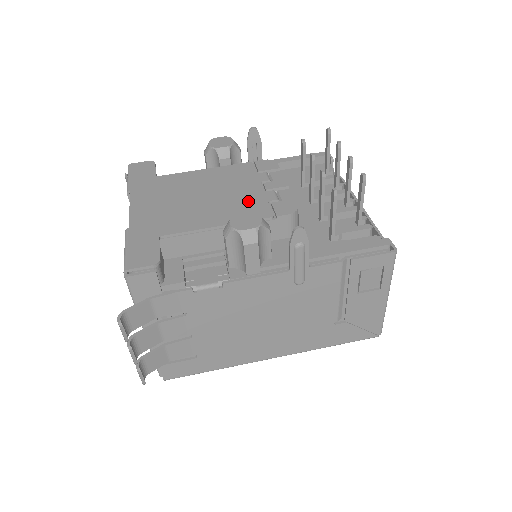
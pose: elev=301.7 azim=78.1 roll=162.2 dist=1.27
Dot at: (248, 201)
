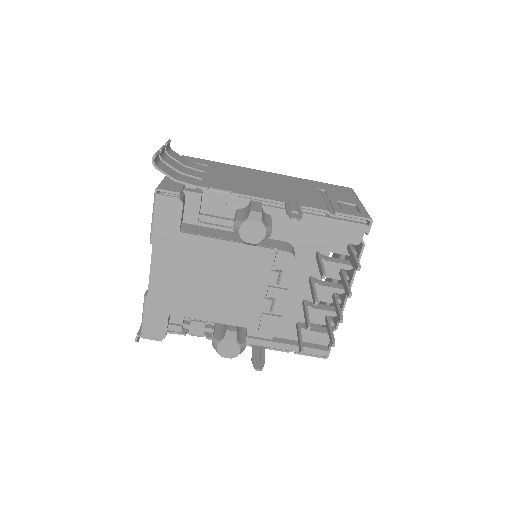
Dot at: (246, 305)
